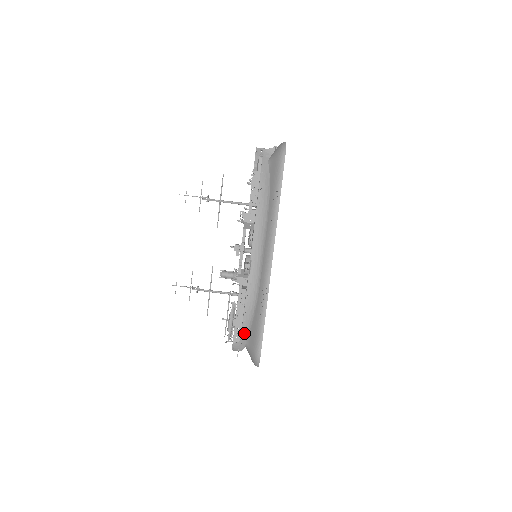
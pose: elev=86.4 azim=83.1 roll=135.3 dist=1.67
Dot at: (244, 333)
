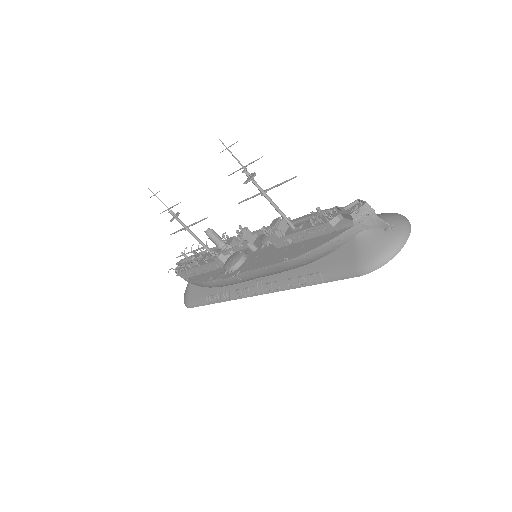
Dot at: occluded
